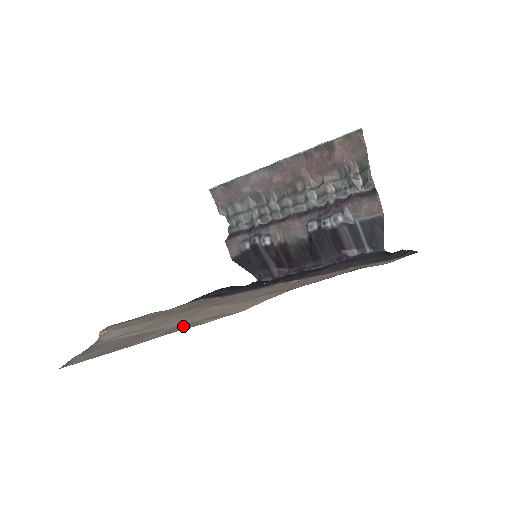
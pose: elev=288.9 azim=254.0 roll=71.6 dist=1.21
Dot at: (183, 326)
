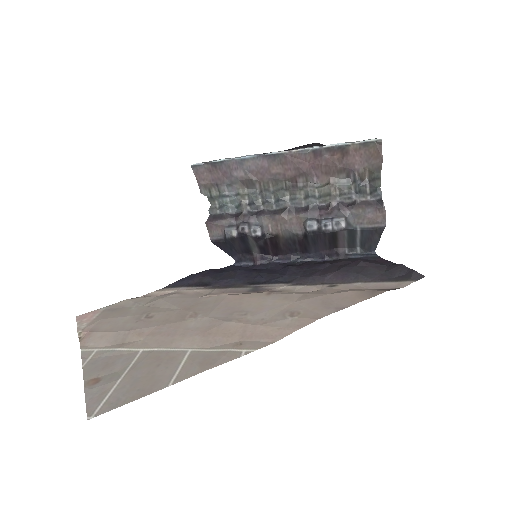
Dot at: (210, 355)
